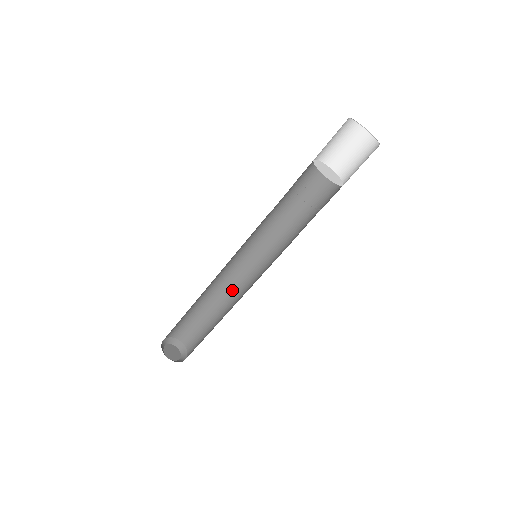
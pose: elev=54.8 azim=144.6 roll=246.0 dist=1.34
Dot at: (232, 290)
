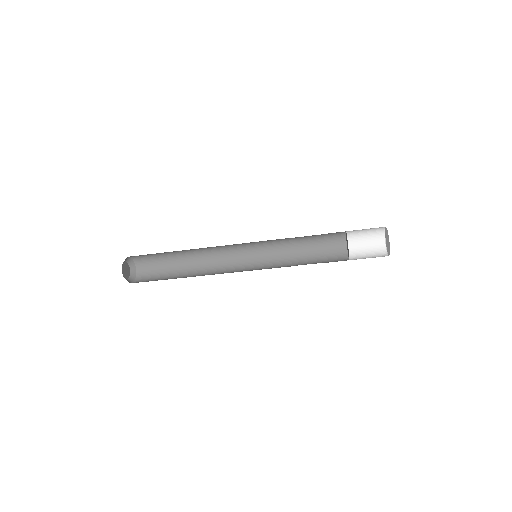
Dot at: (213, 266)
